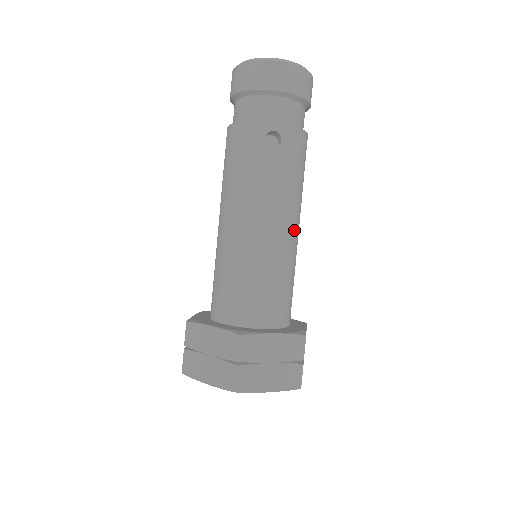
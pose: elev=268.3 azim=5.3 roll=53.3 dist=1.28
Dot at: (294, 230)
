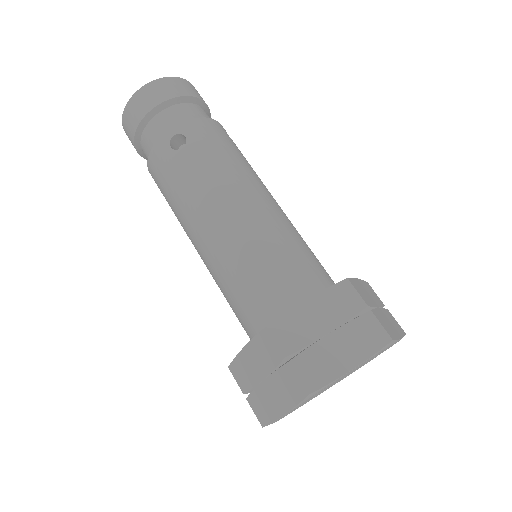
Dot at: (261, 199)
